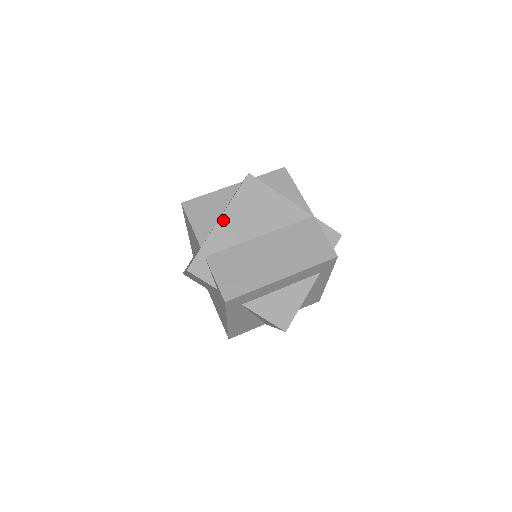
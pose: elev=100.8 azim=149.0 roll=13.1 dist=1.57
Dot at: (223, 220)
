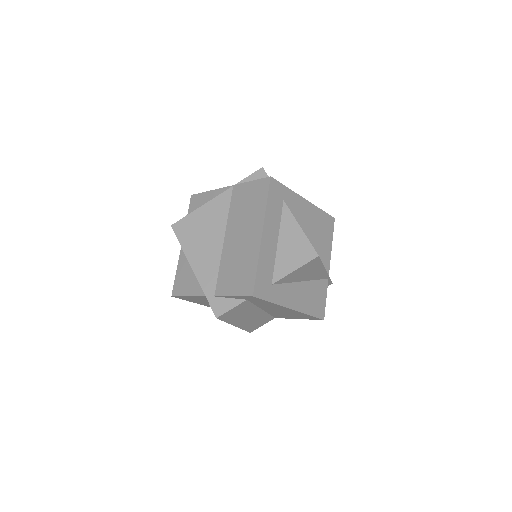
Dot at: (194, 266)
